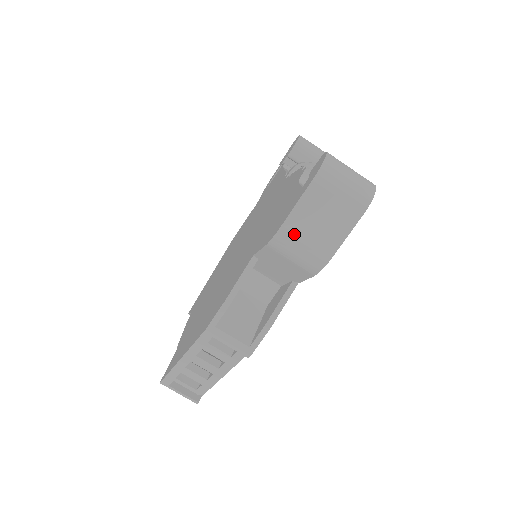
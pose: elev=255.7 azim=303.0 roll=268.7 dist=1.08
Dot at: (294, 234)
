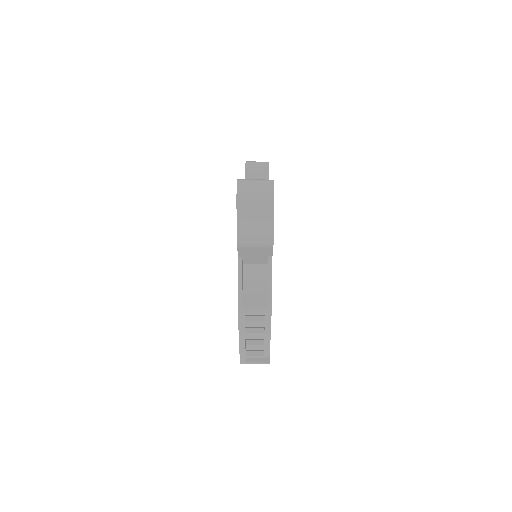
Dot at: (246, 232)
